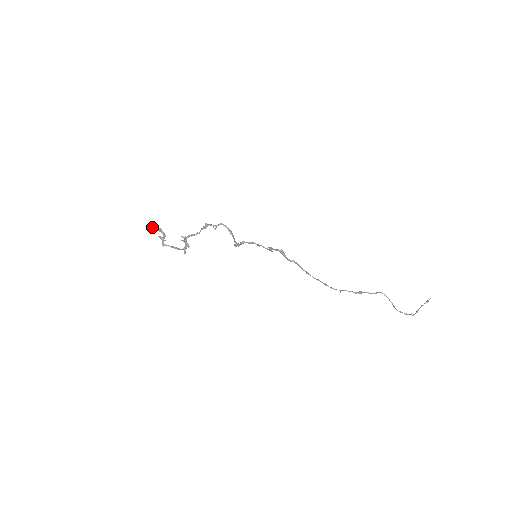
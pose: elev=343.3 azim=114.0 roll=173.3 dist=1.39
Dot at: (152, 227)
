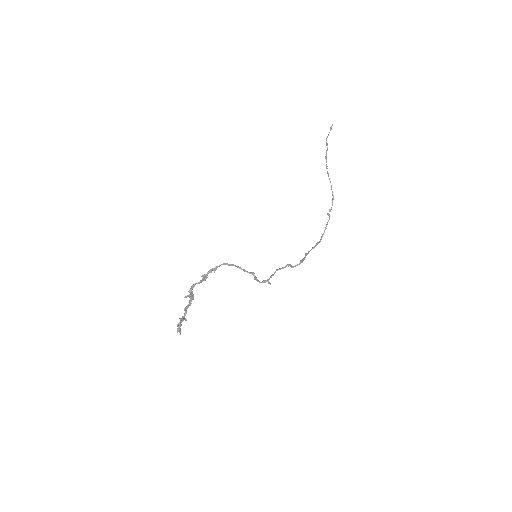
Dot at: (180, 332)
